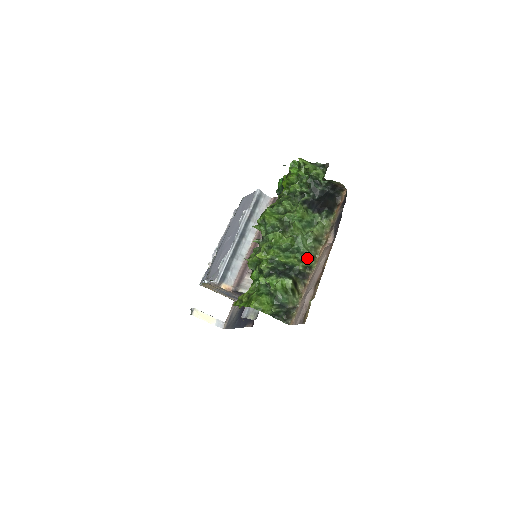
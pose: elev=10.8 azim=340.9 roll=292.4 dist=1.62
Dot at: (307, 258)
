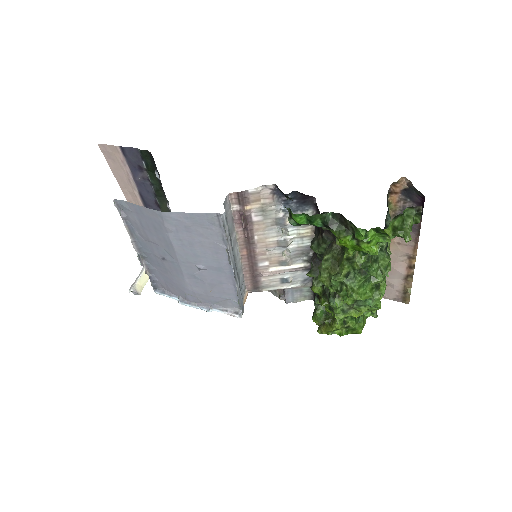
Dot at: occluded
